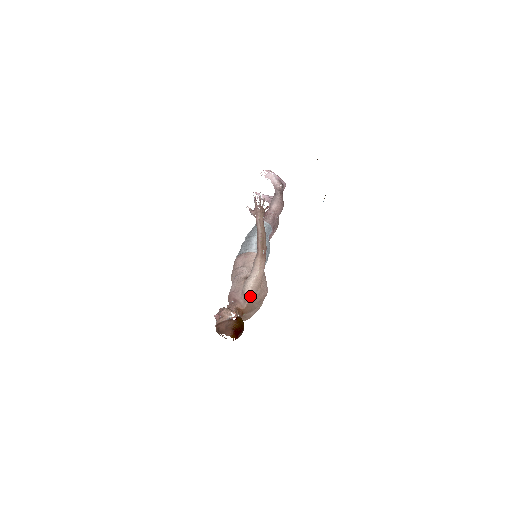
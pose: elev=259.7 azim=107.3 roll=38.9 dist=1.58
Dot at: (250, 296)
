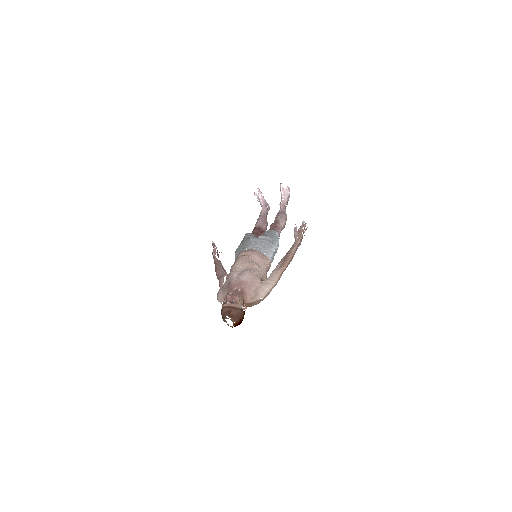
Dot at: (261, 299)
